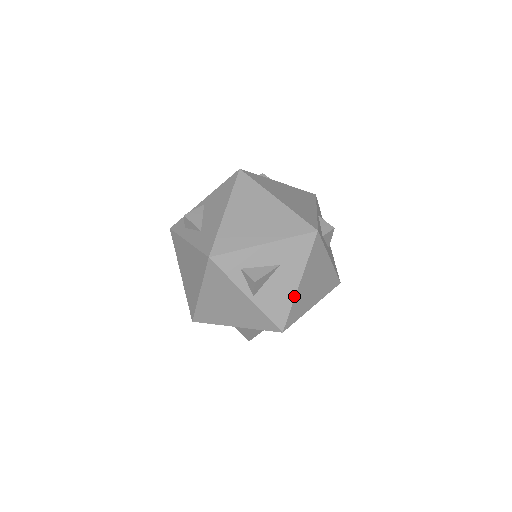
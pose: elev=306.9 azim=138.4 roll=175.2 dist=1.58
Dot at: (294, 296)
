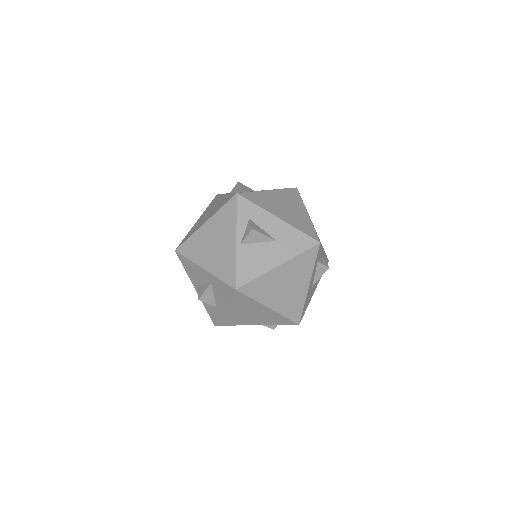
Dot at: (267, 271)
